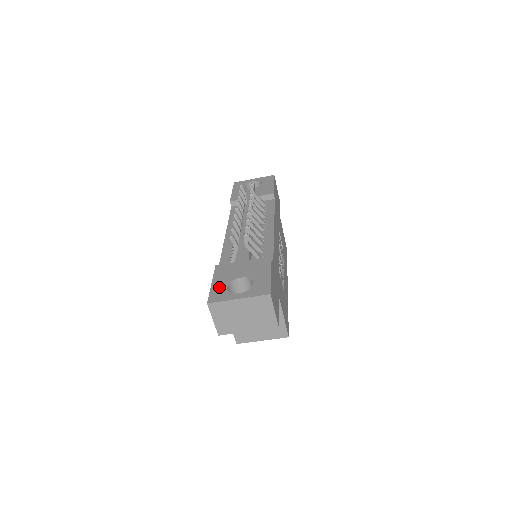
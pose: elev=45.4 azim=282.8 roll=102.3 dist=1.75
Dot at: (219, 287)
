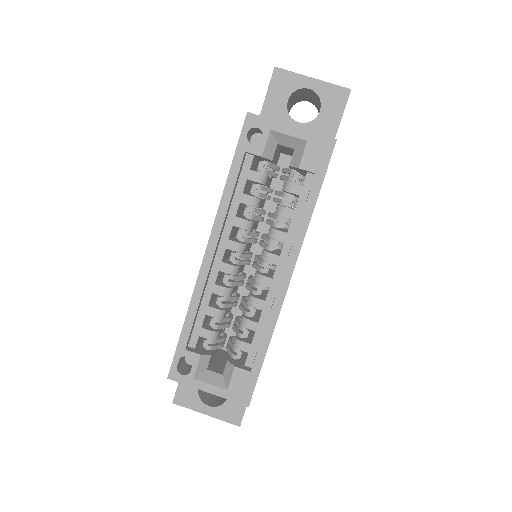
Dot at: occluded
